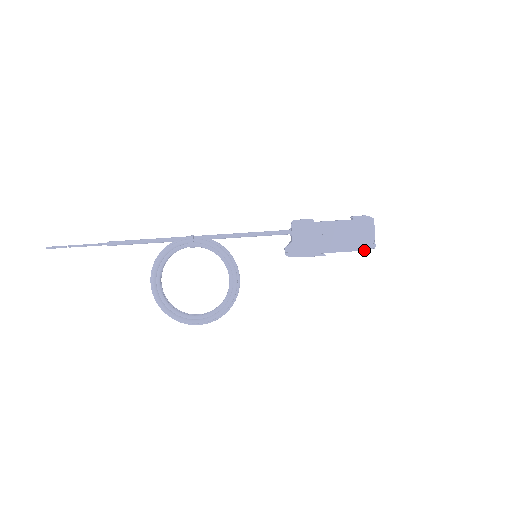
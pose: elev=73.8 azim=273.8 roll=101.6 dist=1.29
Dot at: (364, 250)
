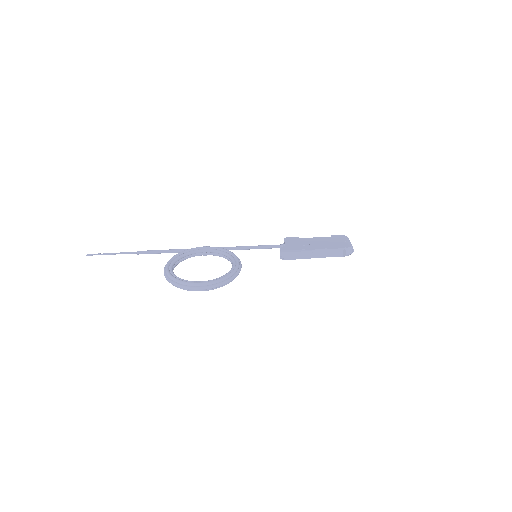
Dot at: (344, 248)
